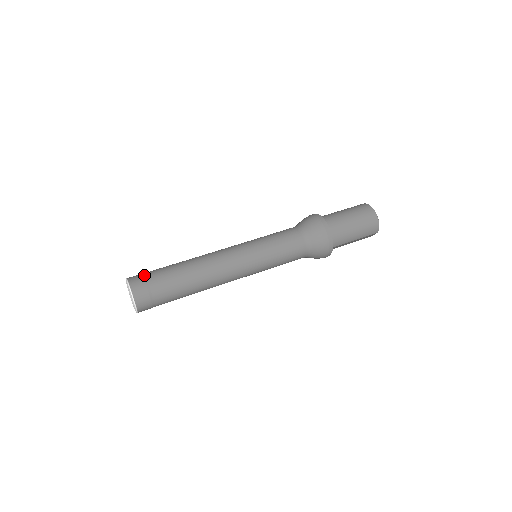
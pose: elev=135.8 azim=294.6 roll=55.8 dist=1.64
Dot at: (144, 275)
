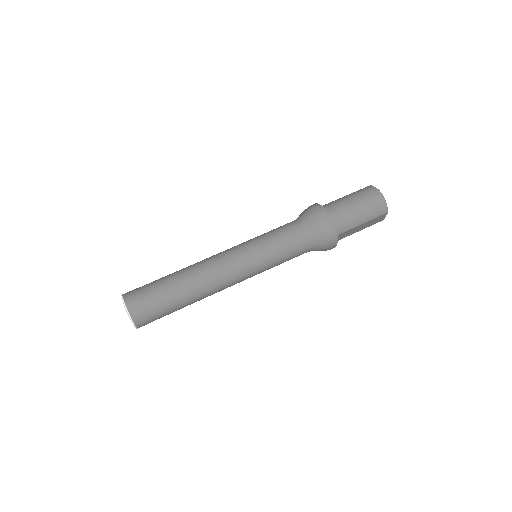
Dot at: (139, 288)
